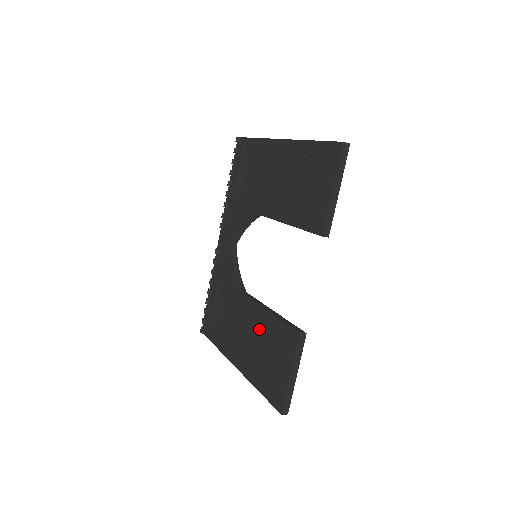
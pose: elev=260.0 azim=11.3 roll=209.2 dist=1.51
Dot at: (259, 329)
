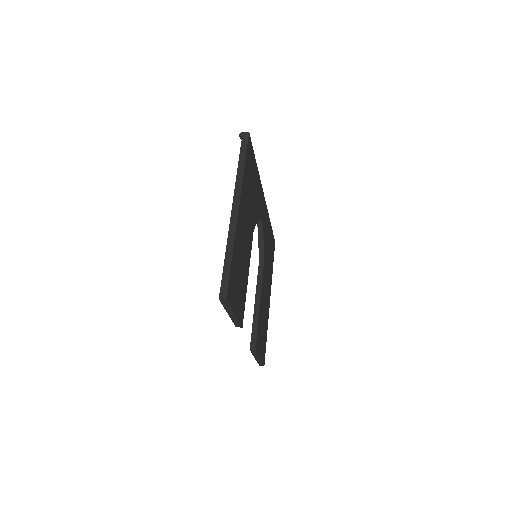
Dot at: occluded
